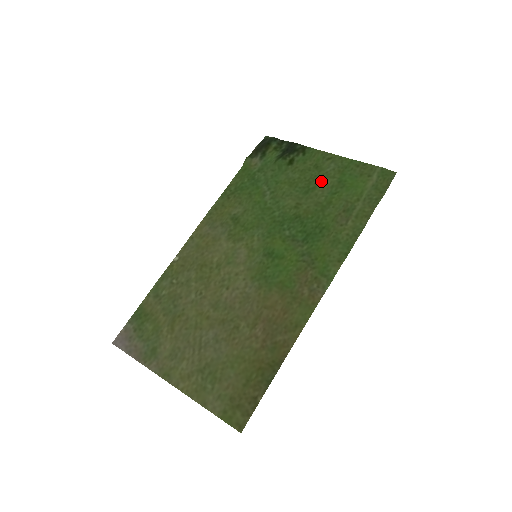
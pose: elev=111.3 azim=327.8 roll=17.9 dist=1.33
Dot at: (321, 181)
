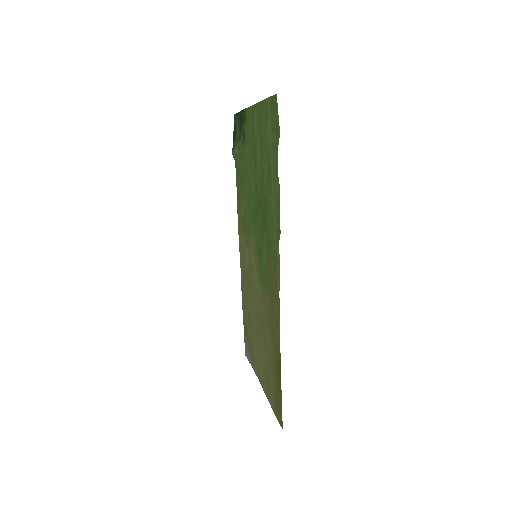
Dot at: (256, 147)
